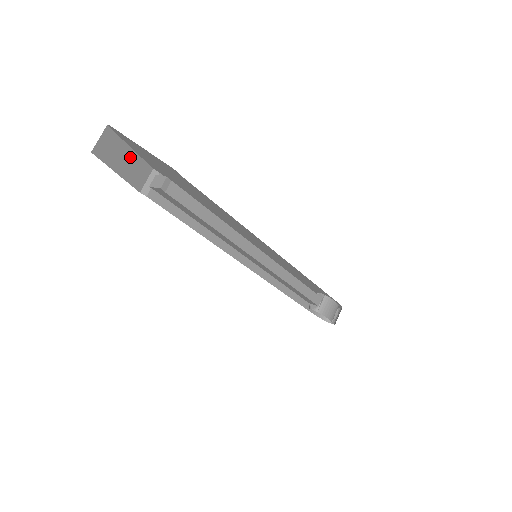
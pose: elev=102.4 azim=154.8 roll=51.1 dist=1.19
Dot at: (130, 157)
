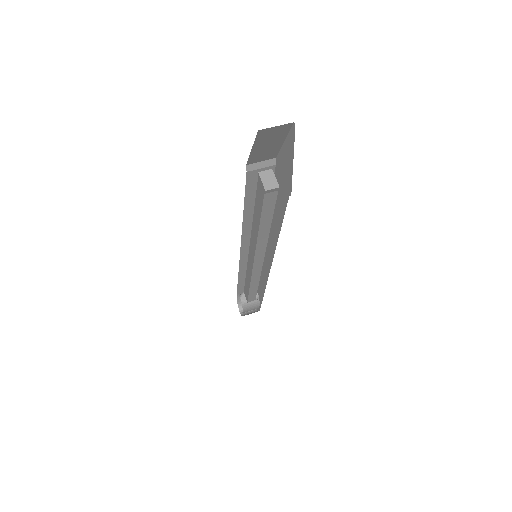
Dot at: (275, 145)
